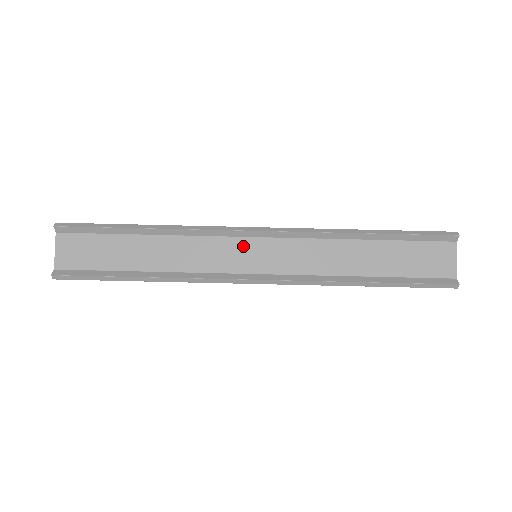
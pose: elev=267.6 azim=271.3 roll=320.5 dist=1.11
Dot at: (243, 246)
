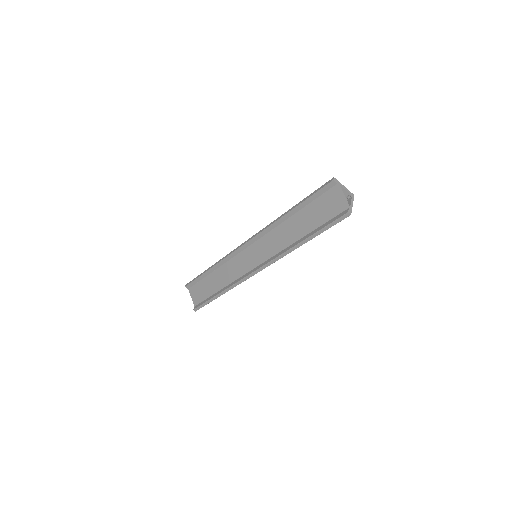
Dot at: (246, 255)
